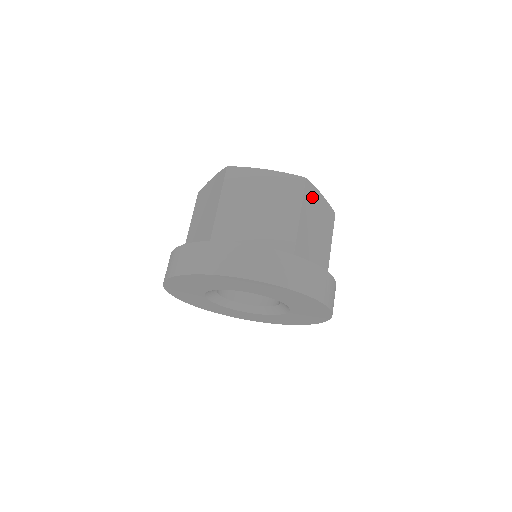
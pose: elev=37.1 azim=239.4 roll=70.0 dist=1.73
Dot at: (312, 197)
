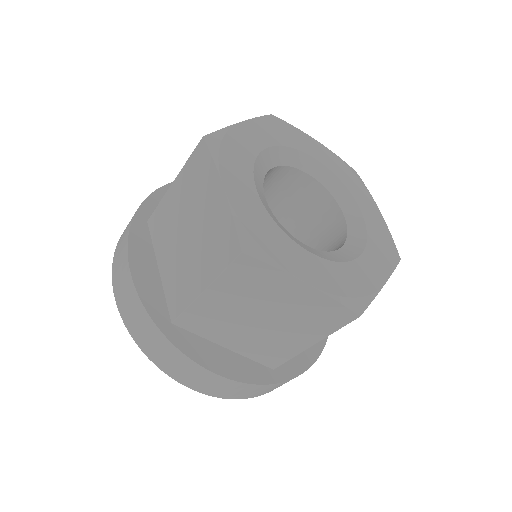
Dot at: occluded
